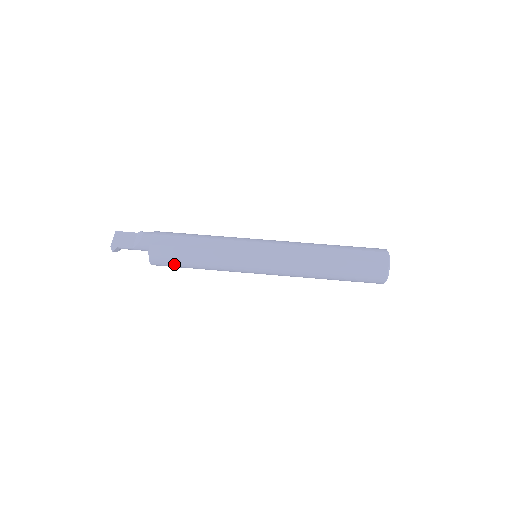
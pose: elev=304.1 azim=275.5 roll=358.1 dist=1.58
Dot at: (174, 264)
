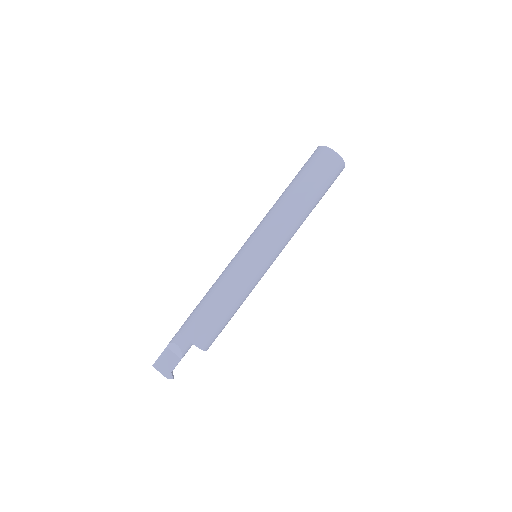
Dot at: (221, 331)
